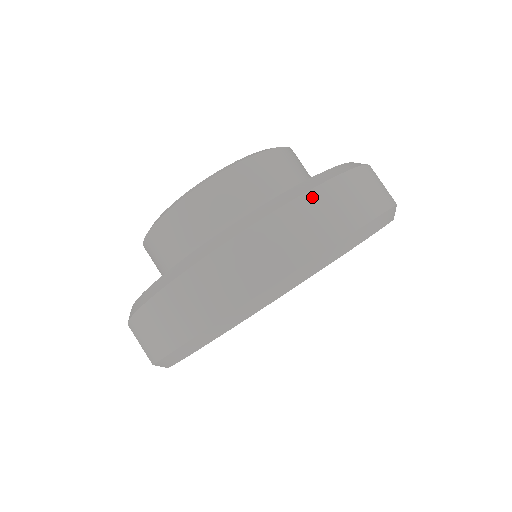
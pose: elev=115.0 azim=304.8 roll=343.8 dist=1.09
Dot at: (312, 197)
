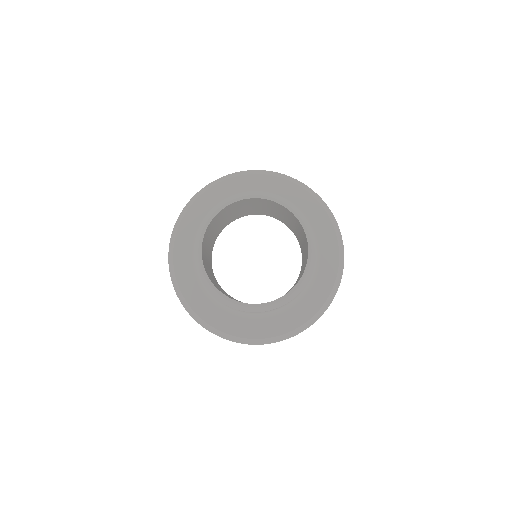
Dot at: occluded
